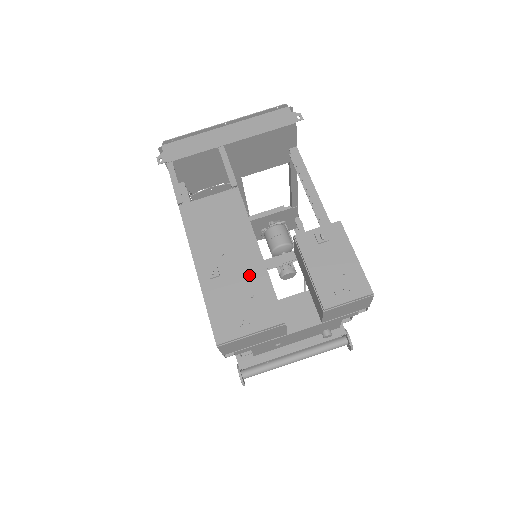
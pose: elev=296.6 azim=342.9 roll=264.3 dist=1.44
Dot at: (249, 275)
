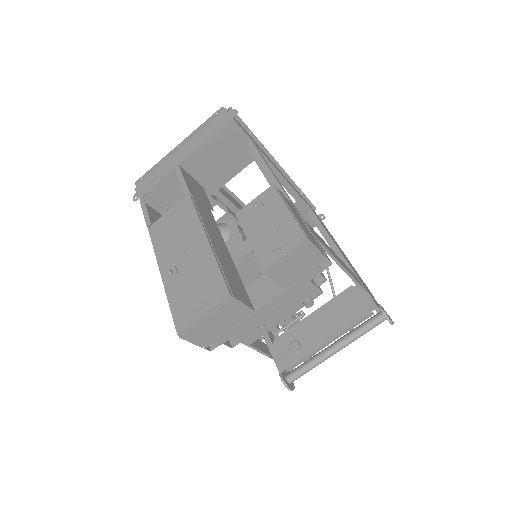
Dot at: (200, 264)
